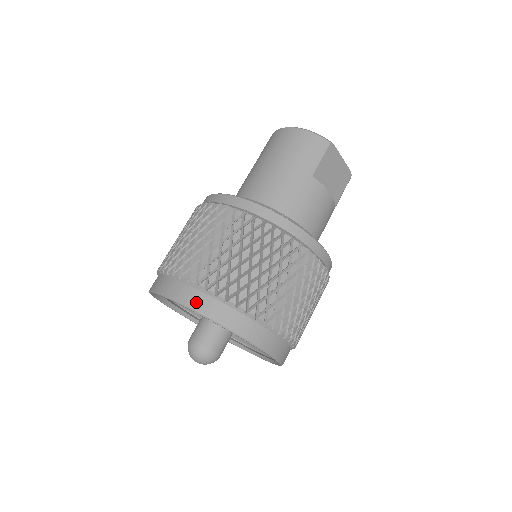
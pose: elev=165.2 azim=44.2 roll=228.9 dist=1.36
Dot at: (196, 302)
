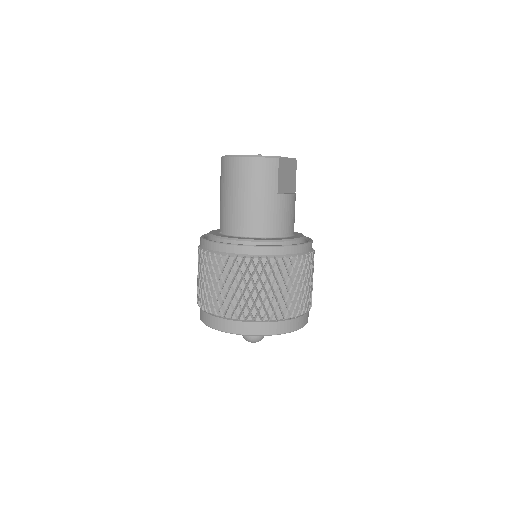
Dot at: (251, 330)
